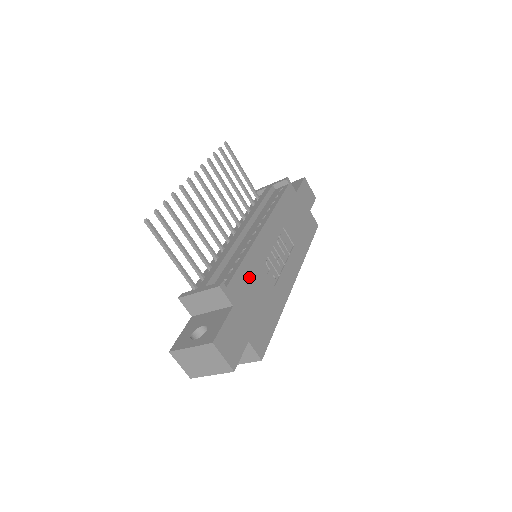
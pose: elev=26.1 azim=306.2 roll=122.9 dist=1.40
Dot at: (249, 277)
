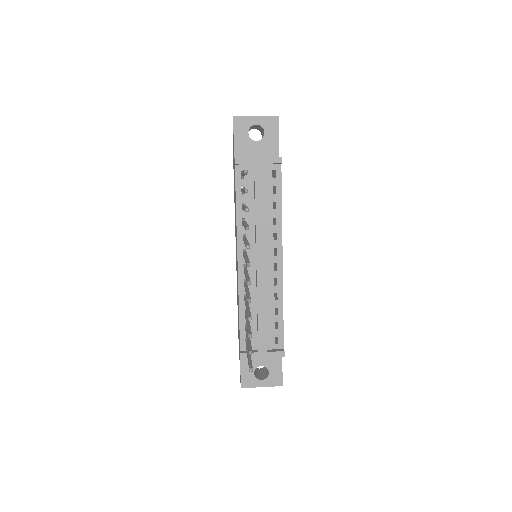
Dot at: occluded
